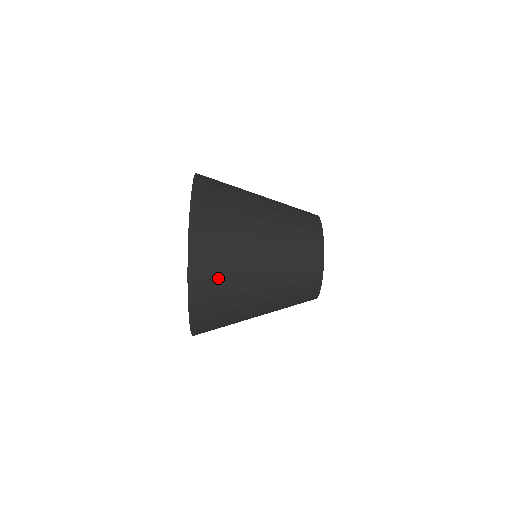
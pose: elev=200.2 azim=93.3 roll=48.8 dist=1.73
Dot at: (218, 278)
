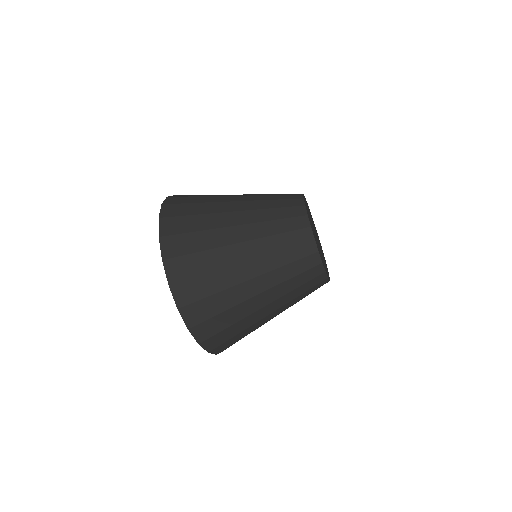
Dot at: (201, 278)
